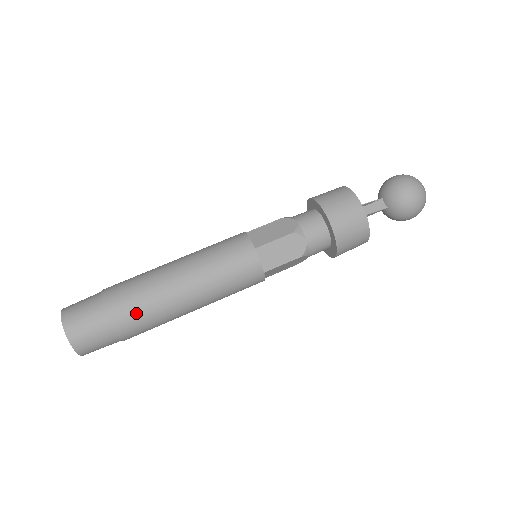
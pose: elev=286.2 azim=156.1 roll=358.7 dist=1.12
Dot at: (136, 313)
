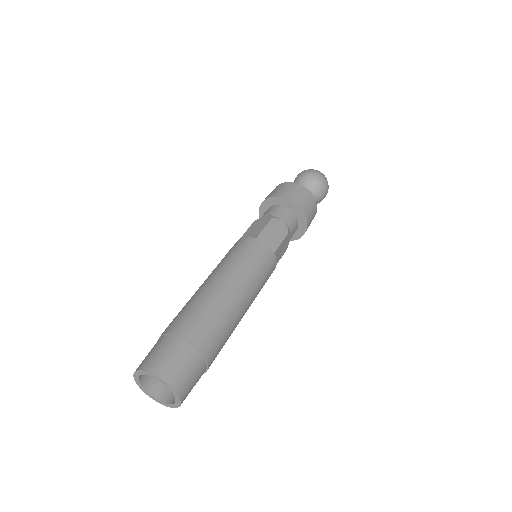
Dot at: (207, 325)
